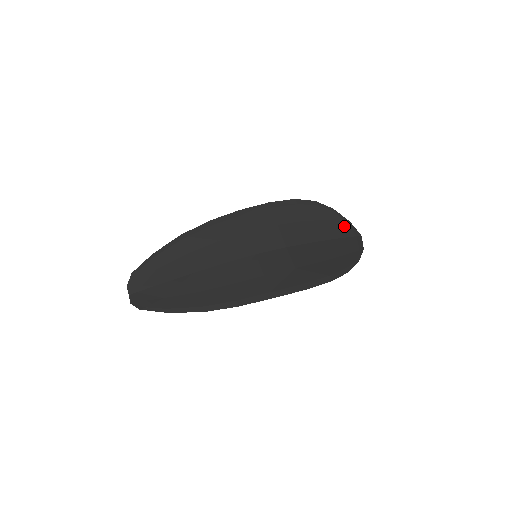
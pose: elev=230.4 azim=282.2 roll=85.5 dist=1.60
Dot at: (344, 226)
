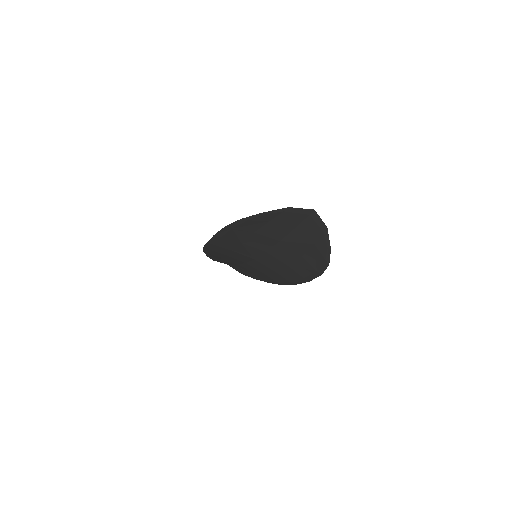
Dot at: (288, 216)
